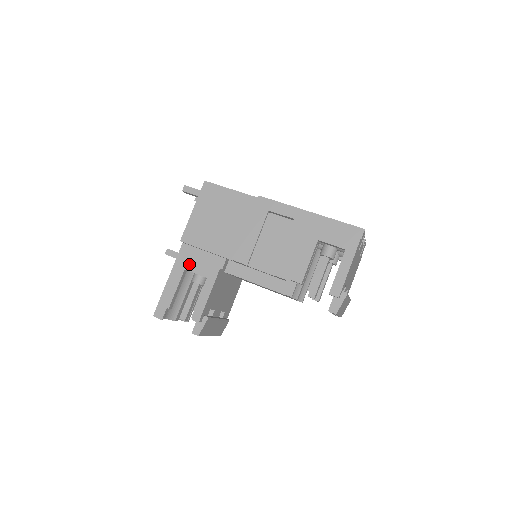
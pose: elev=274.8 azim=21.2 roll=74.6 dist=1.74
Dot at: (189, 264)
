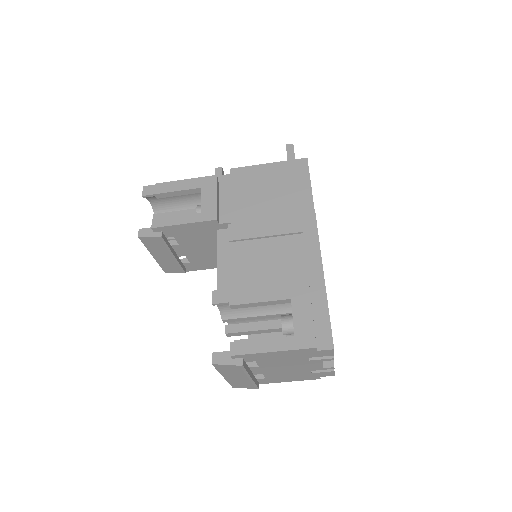
Dot at: (209, 189)
